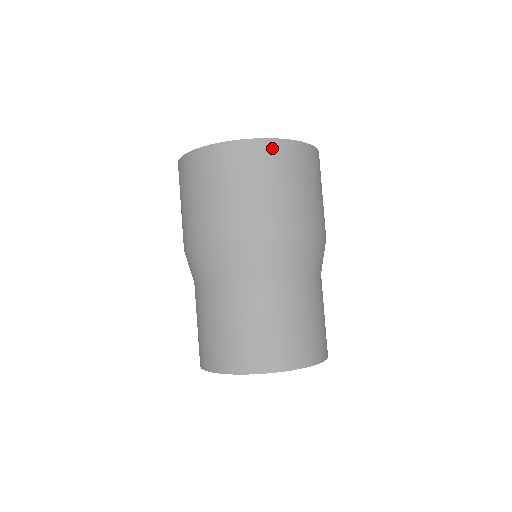
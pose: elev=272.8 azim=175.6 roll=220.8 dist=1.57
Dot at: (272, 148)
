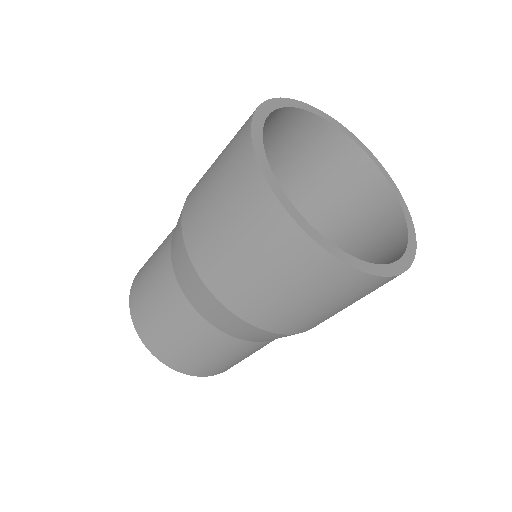
Dot at: occluded
